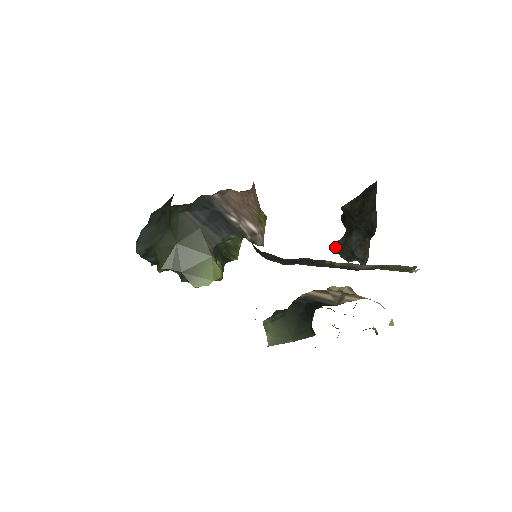
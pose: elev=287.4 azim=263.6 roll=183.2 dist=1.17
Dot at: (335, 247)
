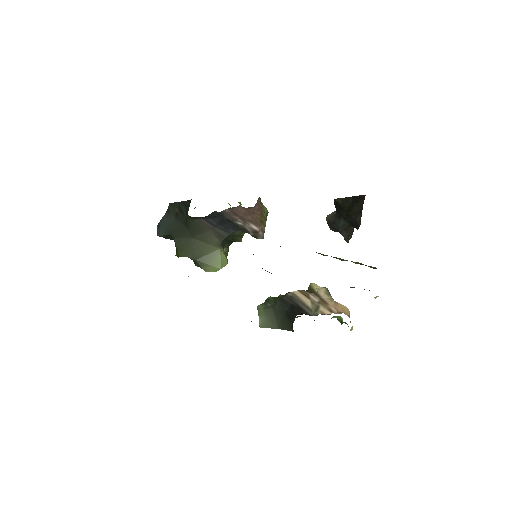
Dot at: (326, 219)
